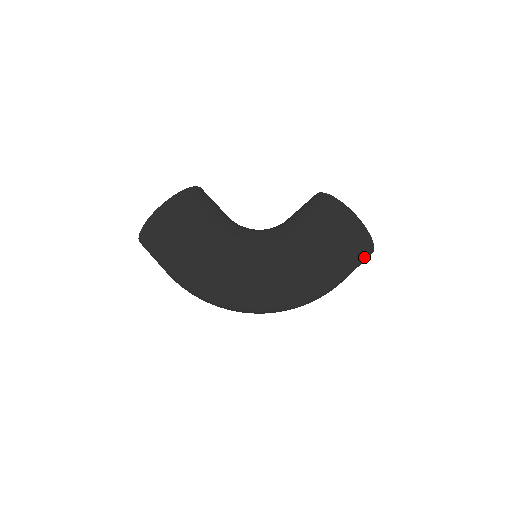
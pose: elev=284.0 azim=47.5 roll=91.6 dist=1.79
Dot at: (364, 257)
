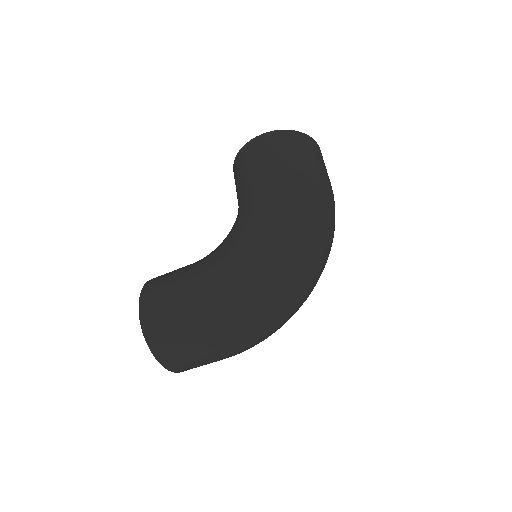
Dot at: (314, 149)
